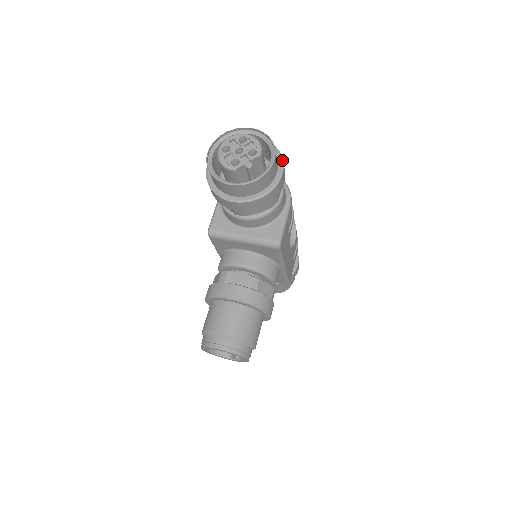
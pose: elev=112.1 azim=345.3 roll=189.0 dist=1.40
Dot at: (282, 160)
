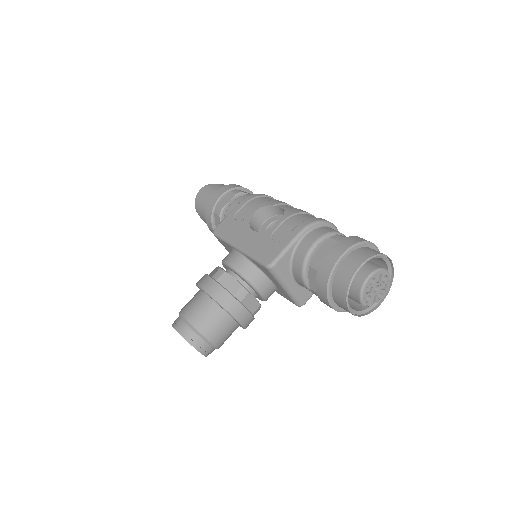
Dot at: occluded
